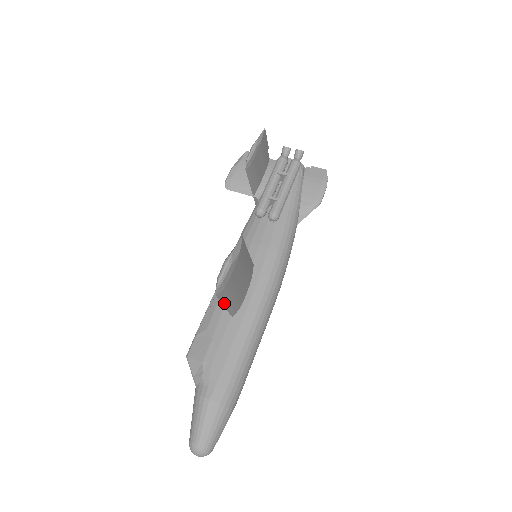
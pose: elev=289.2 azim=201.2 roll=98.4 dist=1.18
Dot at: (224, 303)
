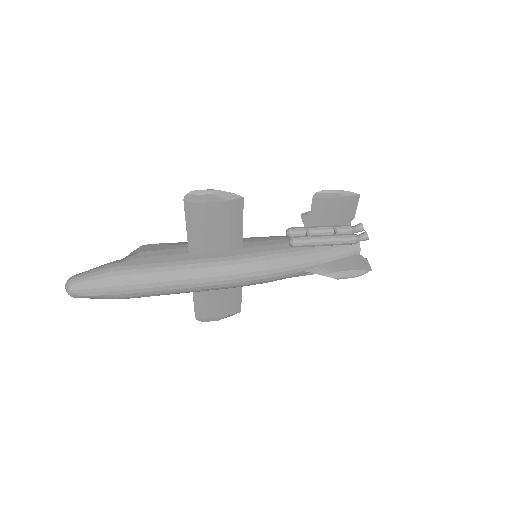
Dot at: (188, 222)
